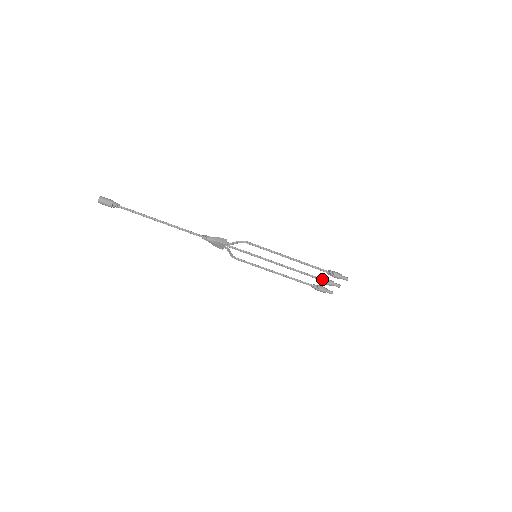
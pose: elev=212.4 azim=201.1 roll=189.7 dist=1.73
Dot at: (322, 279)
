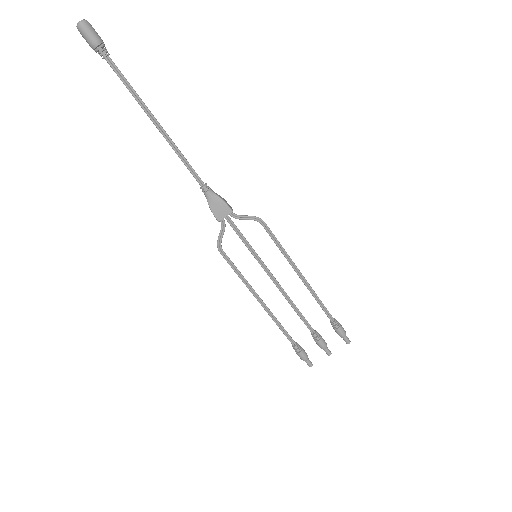
Dot at: (317, 332)
